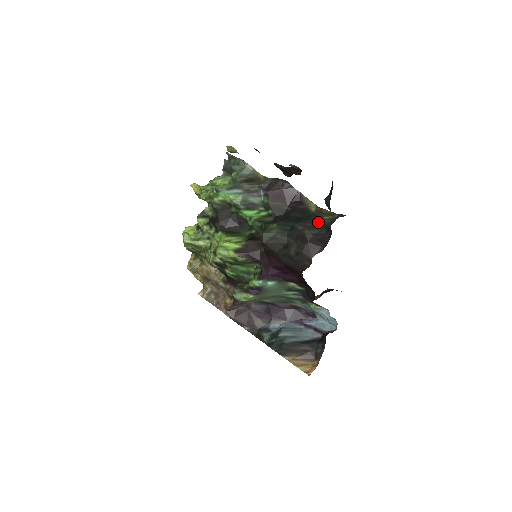
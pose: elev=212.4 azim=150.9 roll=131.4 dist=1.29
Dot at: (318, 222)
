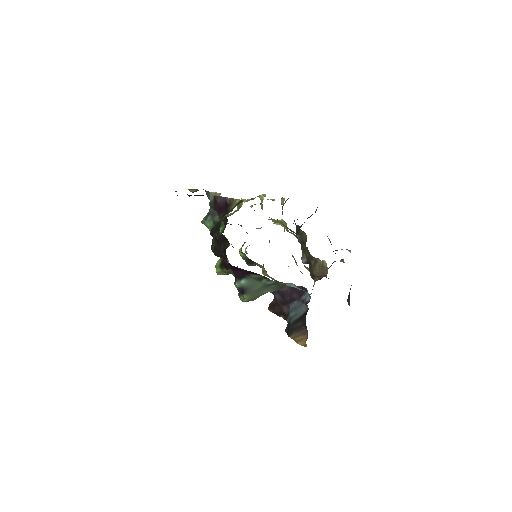
Dot at: (219, 223)
